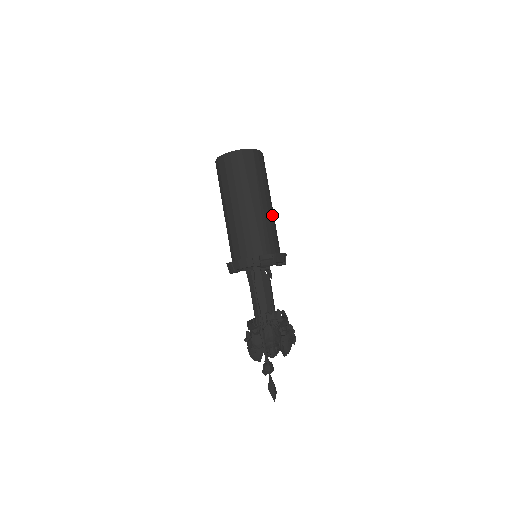
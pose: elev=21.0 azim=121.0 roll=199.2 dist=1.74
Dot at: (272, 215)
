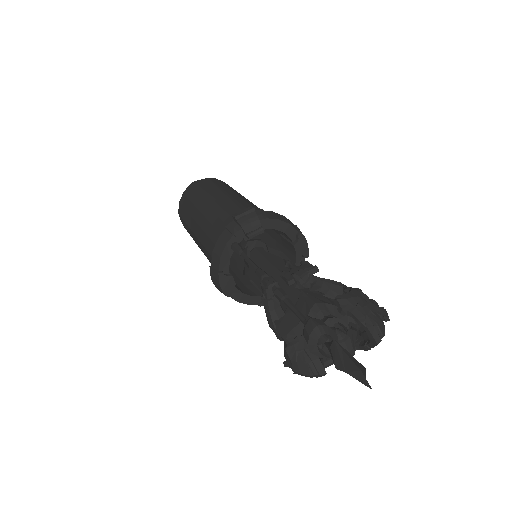
Dot at: occluded
